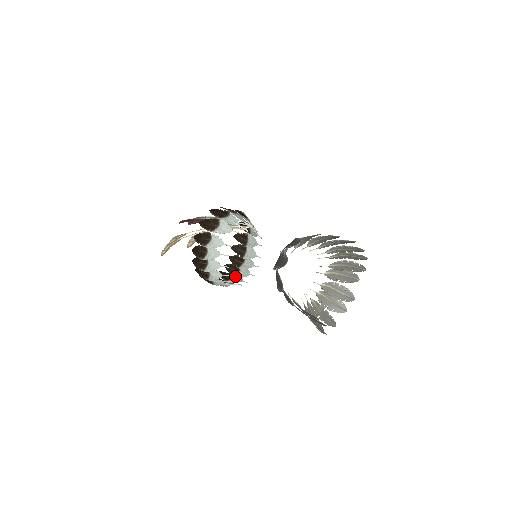
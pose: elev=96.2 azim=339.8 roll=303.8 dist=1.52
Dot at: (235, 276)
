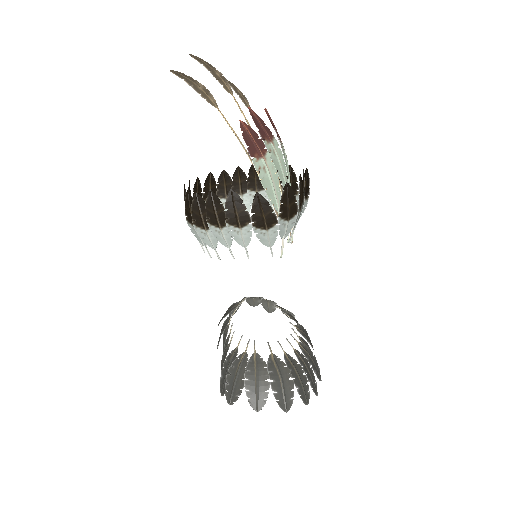
Dot at: occluded
